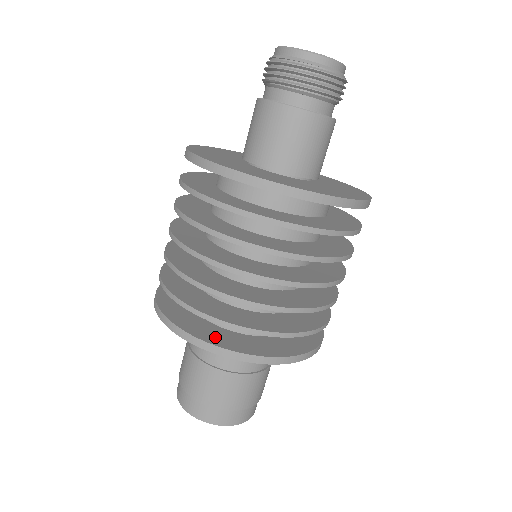
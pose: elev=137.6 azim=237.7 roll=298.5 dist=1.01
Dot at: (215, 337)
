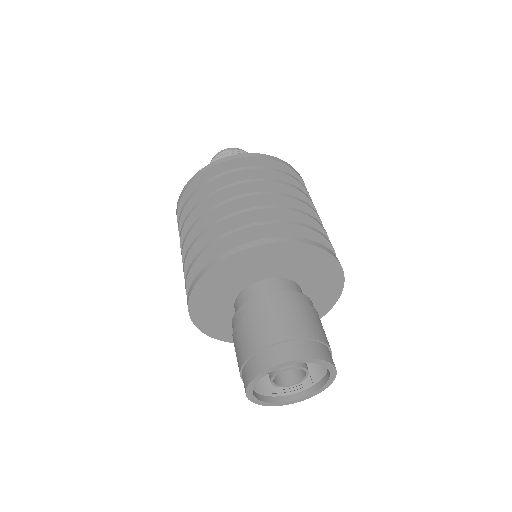
Dot at: occluded
